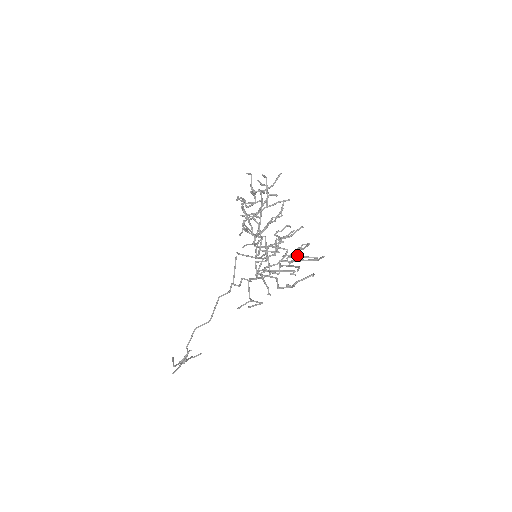
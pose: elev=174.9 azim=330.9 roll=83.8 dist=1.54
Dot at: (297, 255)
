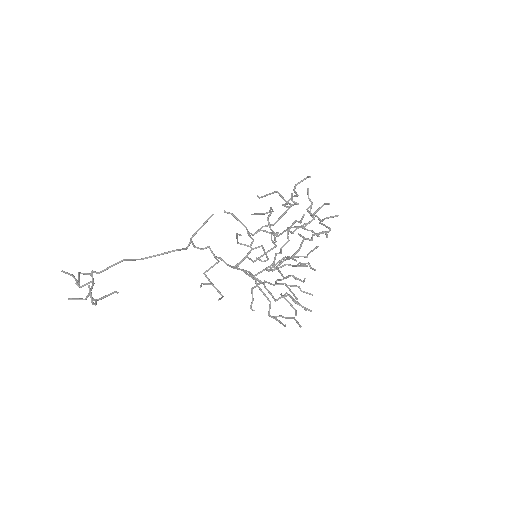
Dot at: (281, 280)
